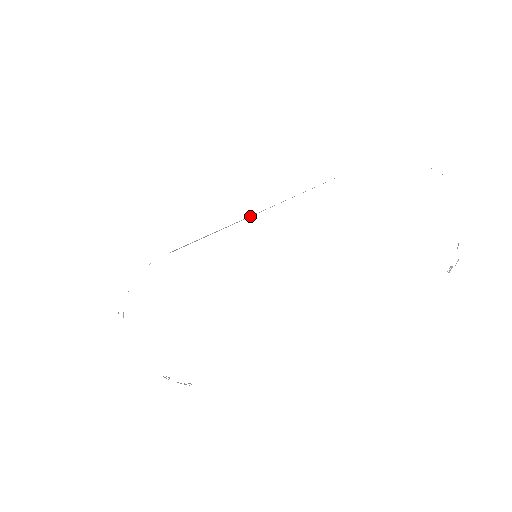
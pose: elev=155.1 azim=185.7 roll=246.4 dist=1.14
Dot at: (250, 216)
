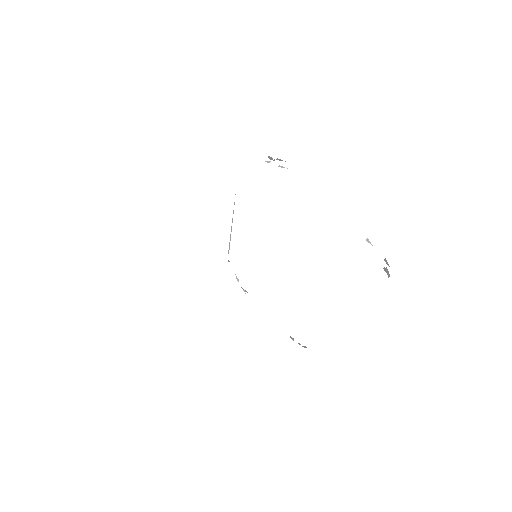
Dot at: (231, 227)
